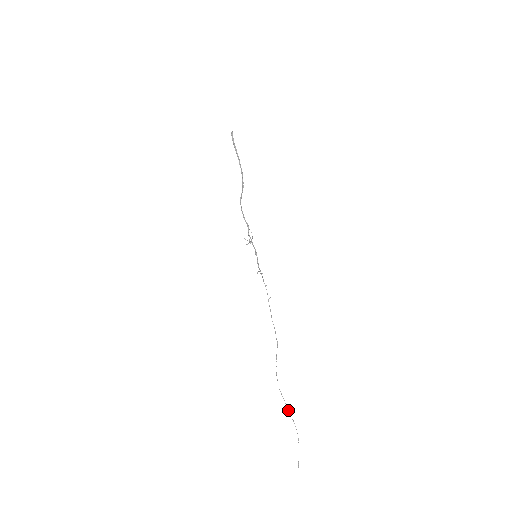
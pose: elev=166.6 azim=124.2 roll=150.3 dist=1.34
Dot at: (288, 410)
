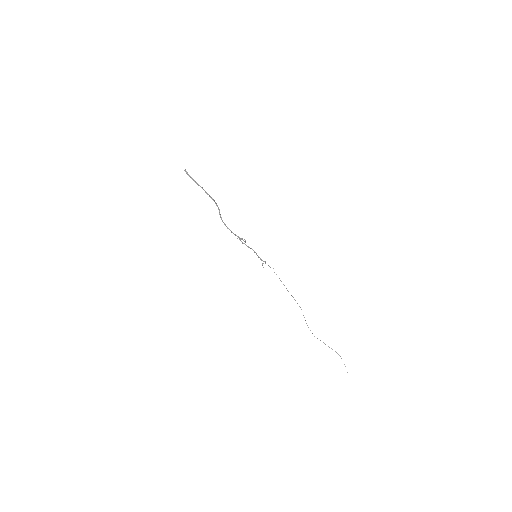
Dot at: occluded
